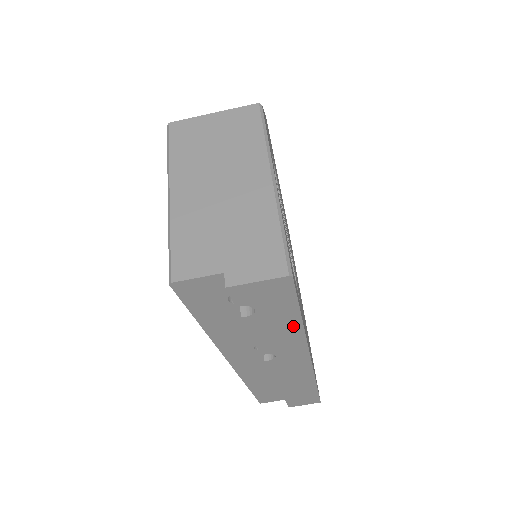
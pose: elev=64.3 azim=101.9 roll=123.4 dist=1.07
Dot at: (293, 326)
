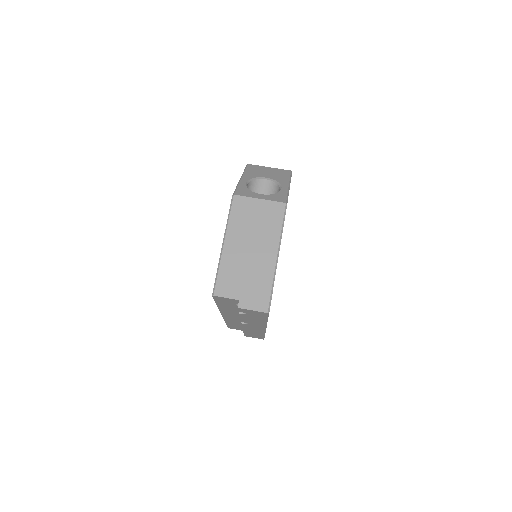
Dot at: (262, 321)
